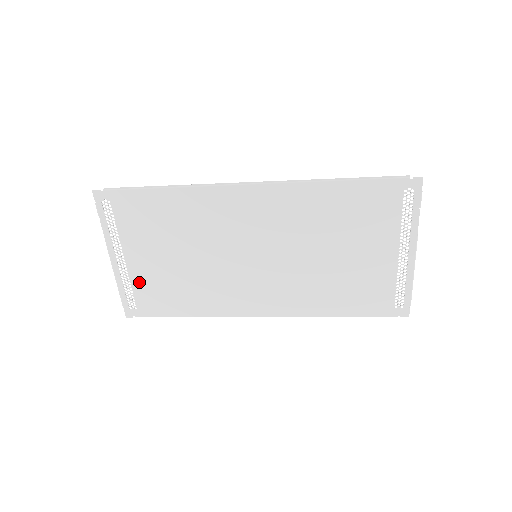
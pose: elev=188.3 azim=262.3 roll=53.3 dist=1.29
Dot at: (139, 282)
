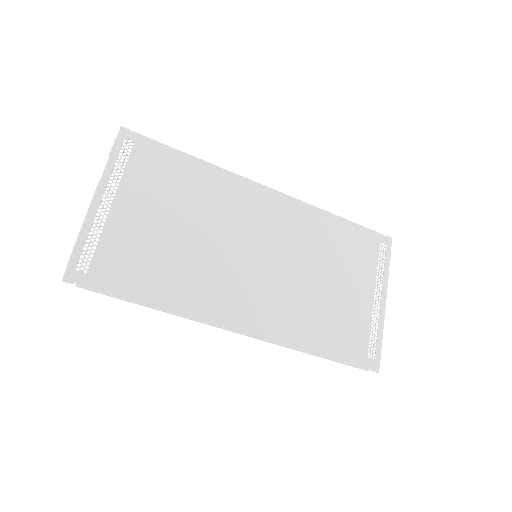
Dot at: (112, 238)
